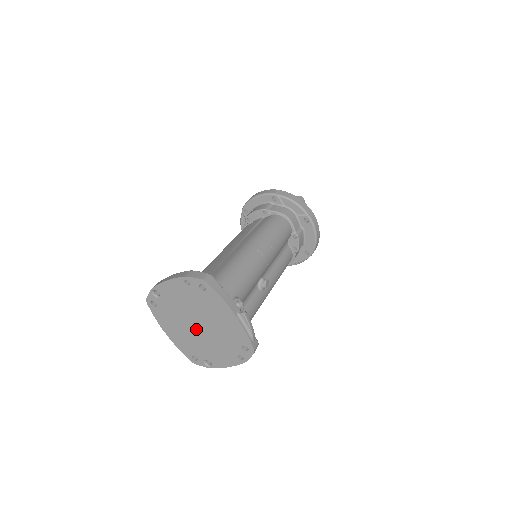
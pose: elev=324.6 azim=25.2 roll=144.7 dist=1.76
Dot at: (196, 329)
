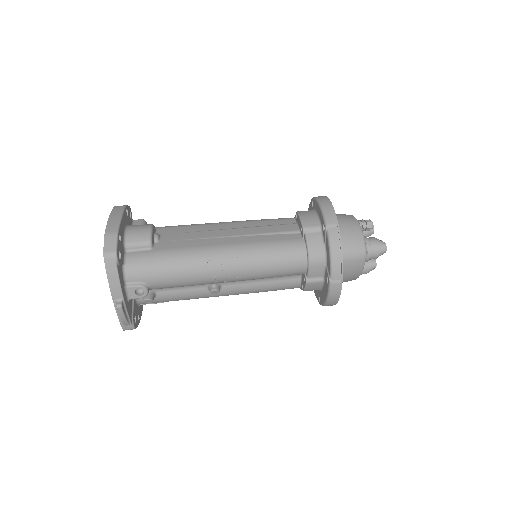
Dot at: occluded
